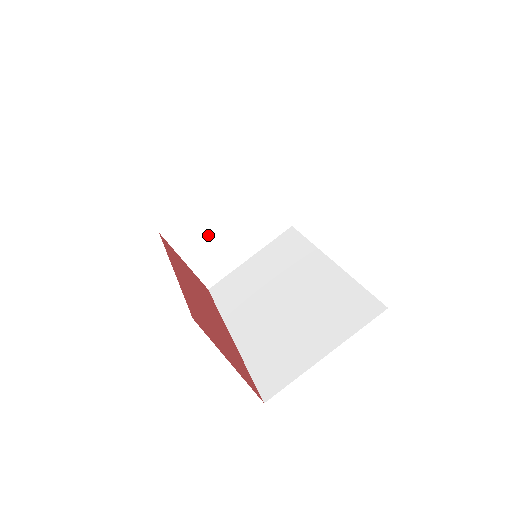
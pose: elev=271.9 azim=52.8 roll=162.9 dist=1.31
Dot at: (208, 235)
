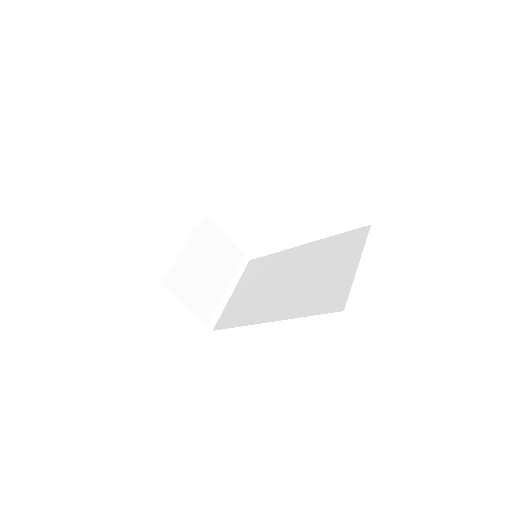
Dot at: (197, 279)
